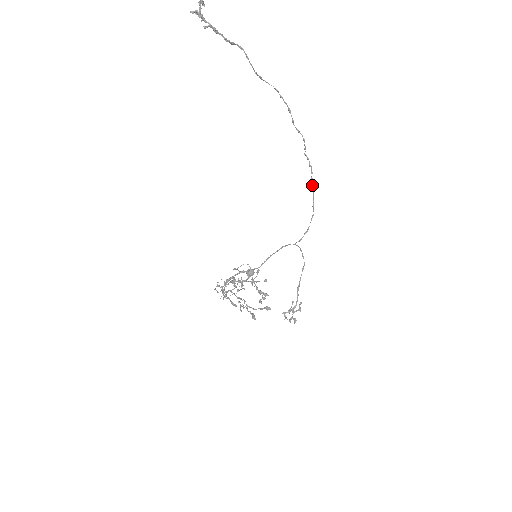
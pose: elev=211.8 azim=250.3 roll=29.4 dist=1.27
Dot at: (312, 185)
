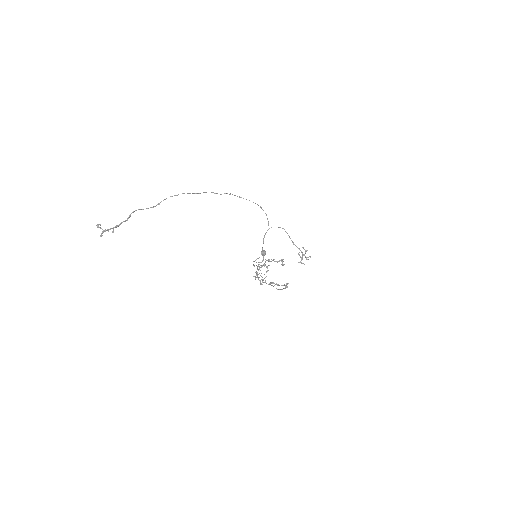
Dot at: occluded
